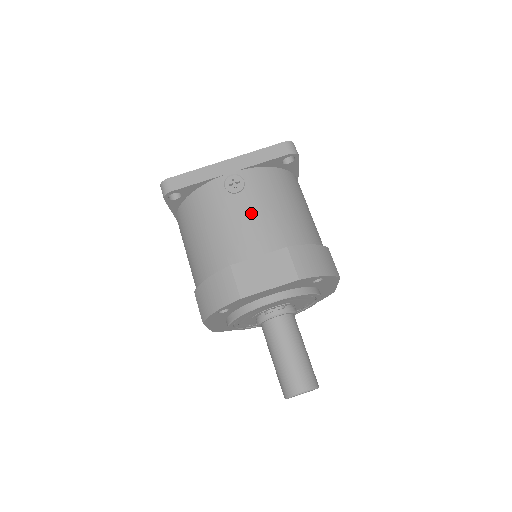
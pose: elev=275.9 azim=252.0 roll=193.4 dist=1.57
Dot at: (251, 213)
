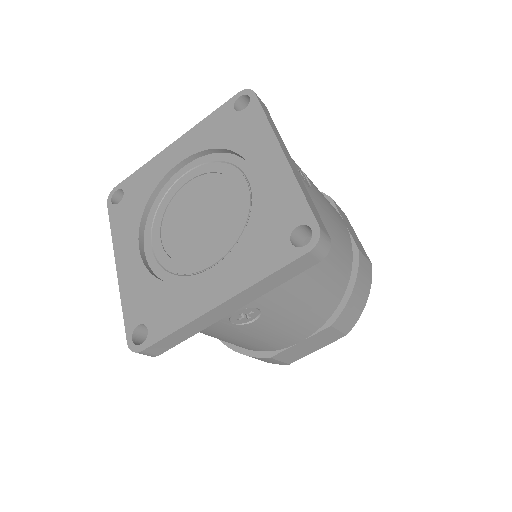
Dot at: (280, 325)
